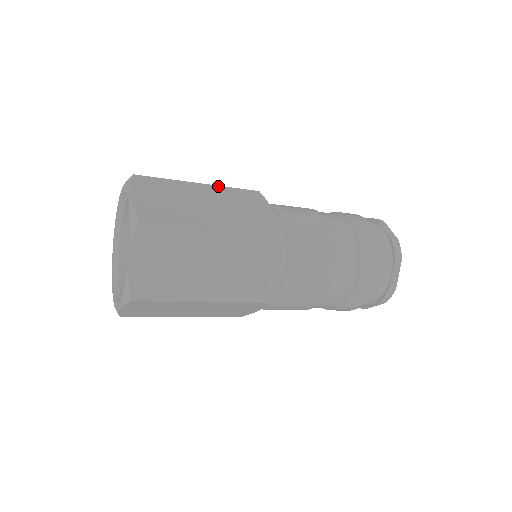
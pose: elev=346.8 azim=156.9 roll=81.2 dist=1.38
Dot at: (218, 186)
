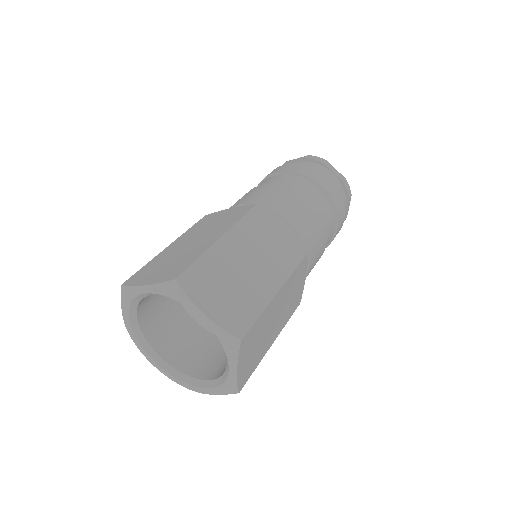
Dot at: (233, 228)
